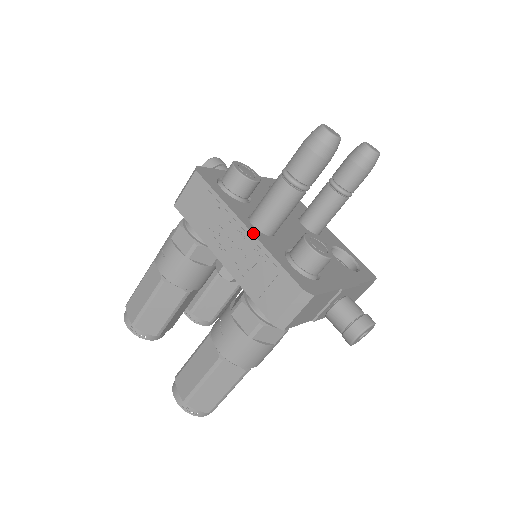
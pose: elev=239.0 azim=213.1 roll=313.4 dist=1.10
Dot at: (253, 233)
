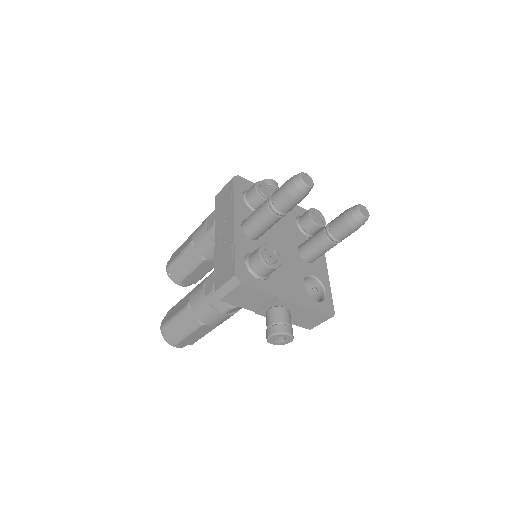
Dot at: (235, 228)
